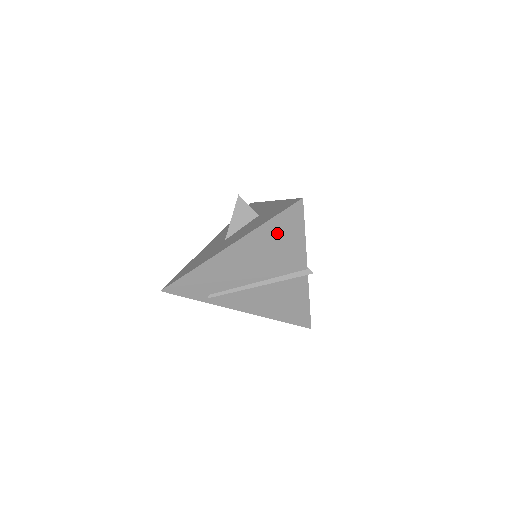
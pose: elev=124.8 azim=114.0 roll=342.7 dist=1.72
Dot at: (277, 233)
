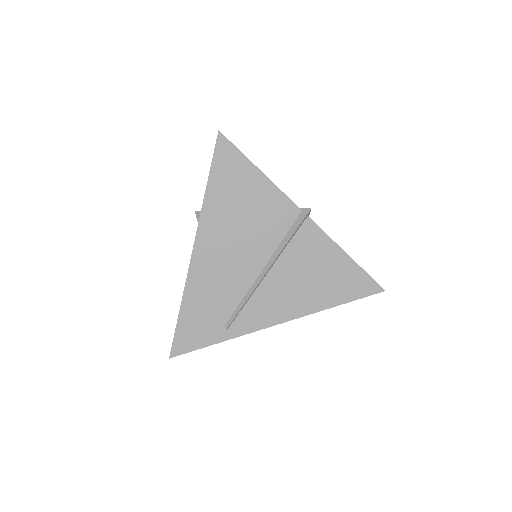
Dot at: (229, 191)
